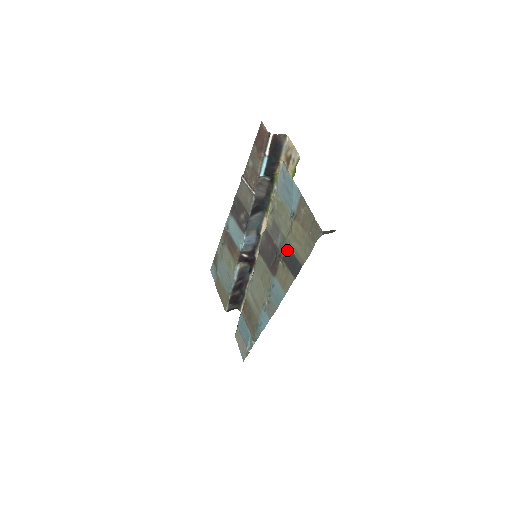
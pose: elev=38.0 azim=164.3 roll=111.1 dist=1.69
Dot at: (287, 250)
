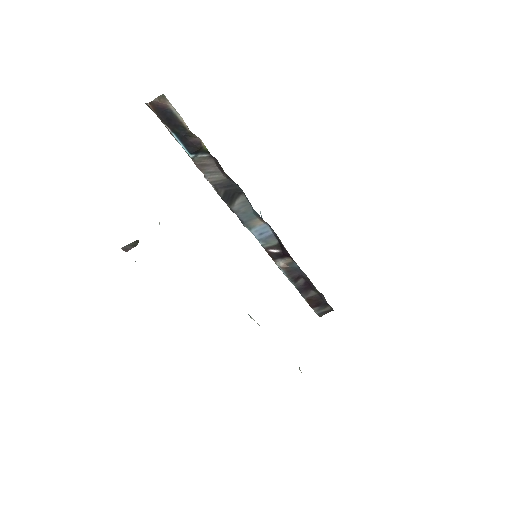
Dot at: occluded
